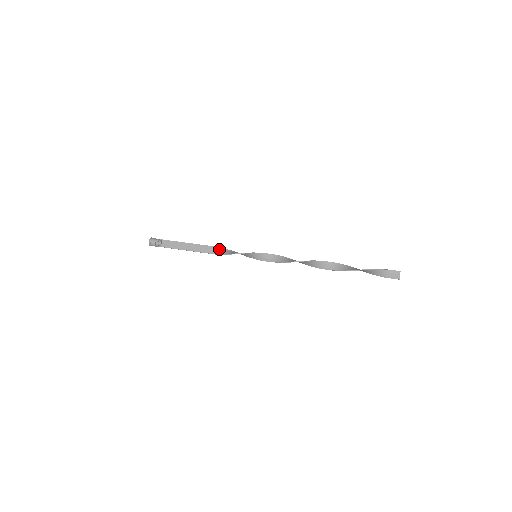
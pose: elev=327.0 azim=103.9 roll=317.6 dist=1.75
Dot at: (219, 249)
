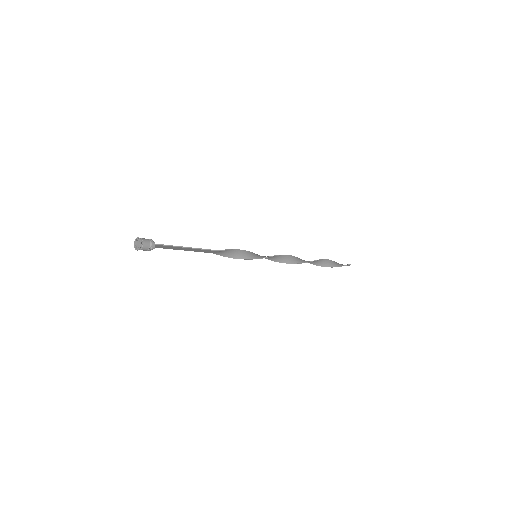
Dot at: (220, 253)
